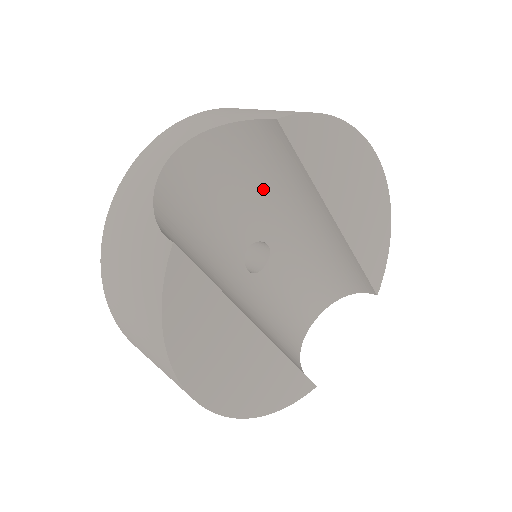
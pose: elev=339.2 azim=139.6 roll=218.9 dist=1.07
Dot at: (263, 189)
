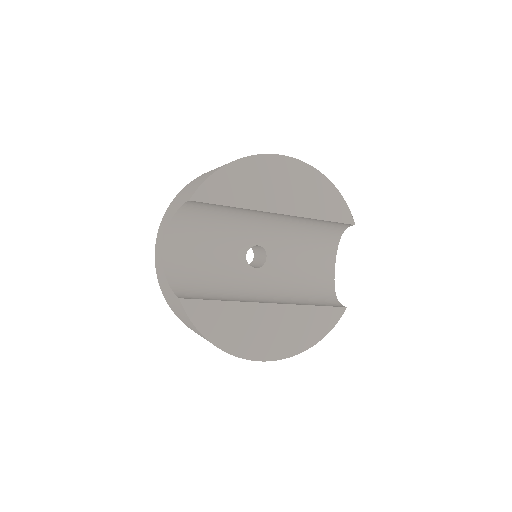
Dot at: (225, 224)
